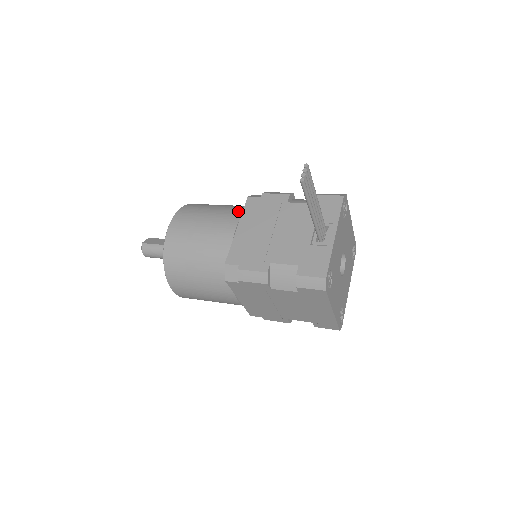
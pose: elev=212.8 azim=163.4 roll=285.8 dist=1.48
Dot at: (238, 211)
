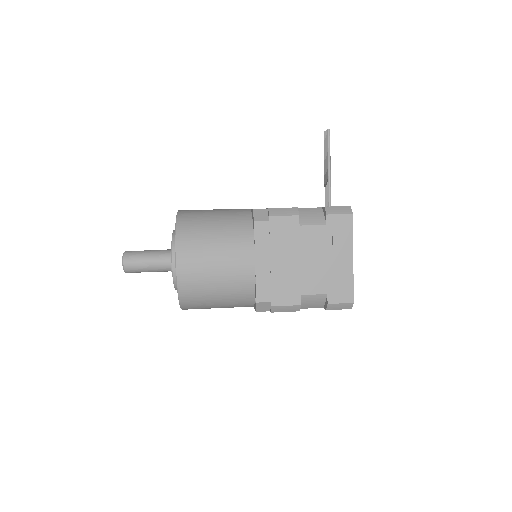
Dot at: occluded
